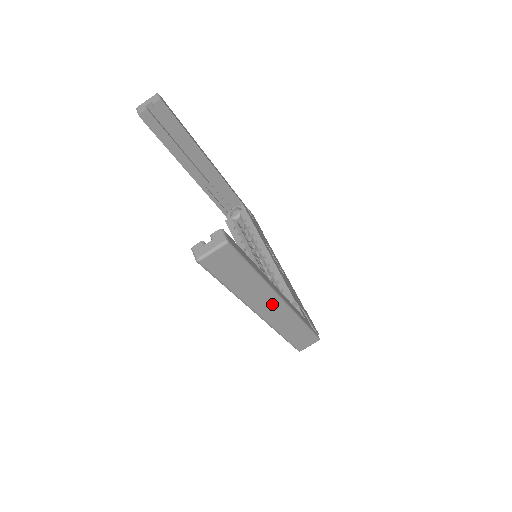
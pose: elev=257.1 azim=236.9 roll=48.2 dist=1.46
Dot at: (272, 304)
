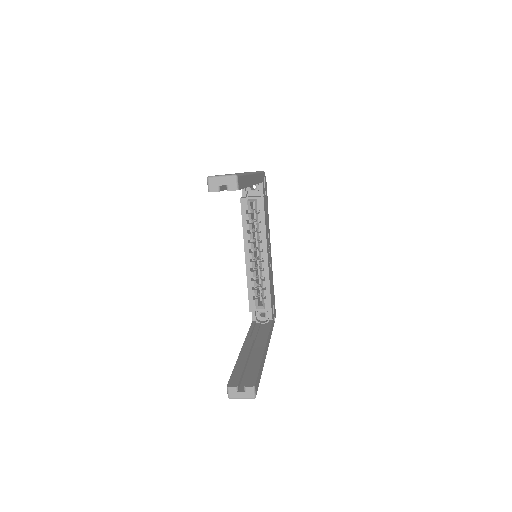
Dot at: occluded
